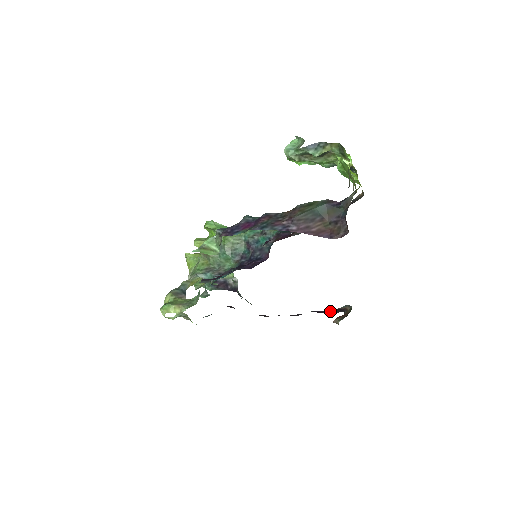
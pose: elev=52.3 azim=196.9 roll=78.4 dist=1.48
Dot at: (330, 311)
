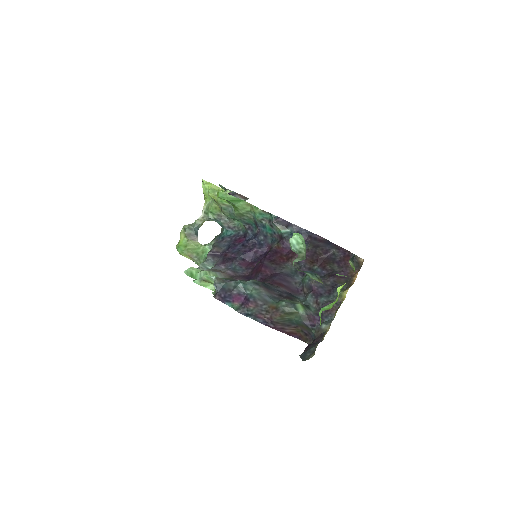
Dot at: occluded
